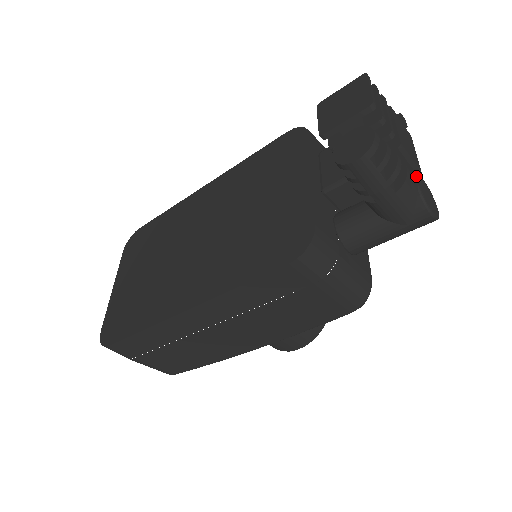
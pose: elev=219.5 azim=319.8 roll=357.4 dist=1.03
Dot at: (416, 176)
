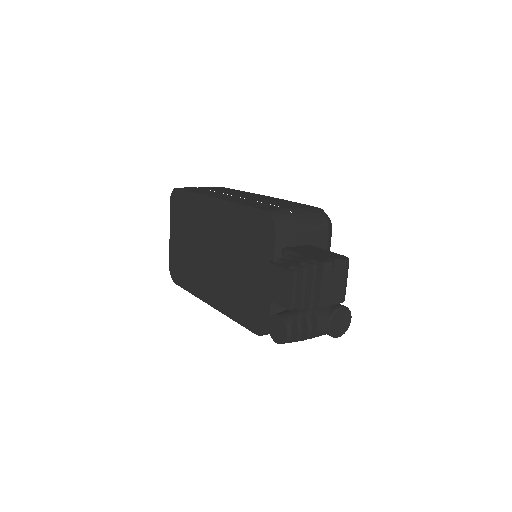
Dot at: (330, 319)
